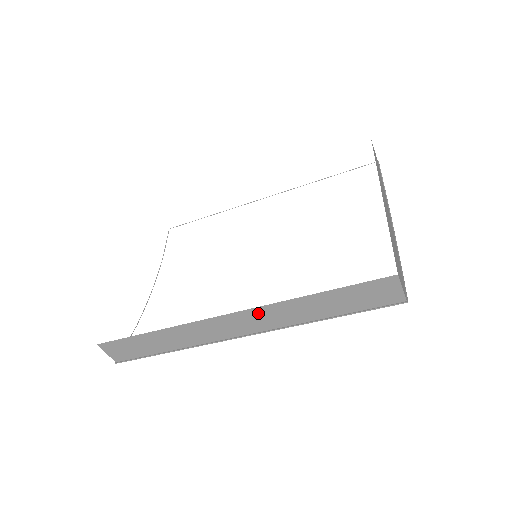
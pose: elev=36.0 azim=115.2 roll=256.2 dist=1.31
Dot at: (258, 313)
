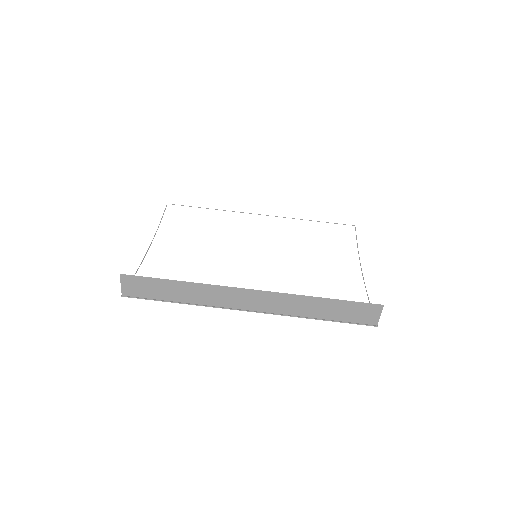
Dot at: (274, 297)
